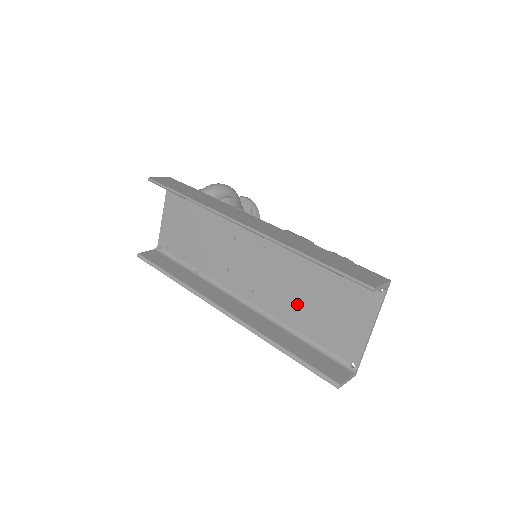
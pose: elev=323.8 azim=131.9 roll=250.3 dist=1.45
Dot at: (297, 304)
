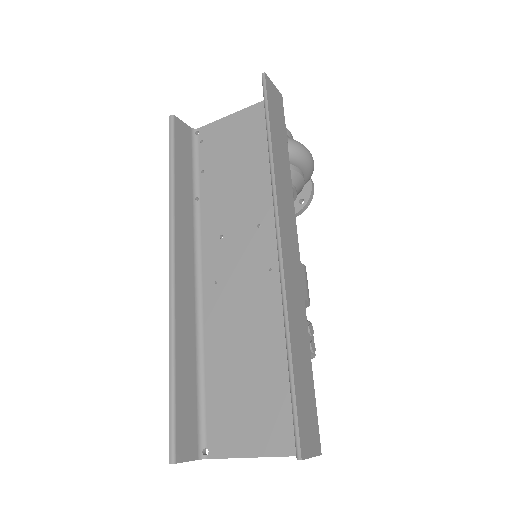
Dot at: (232, 348)
